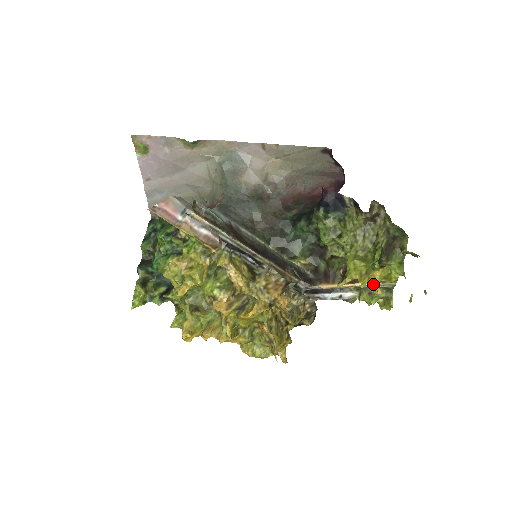
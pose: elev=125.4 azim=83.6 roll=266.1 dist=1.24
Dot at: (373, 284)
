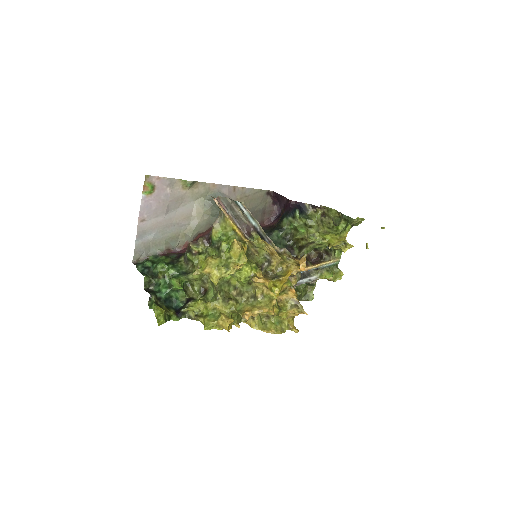
Dot at: (343, 247)
